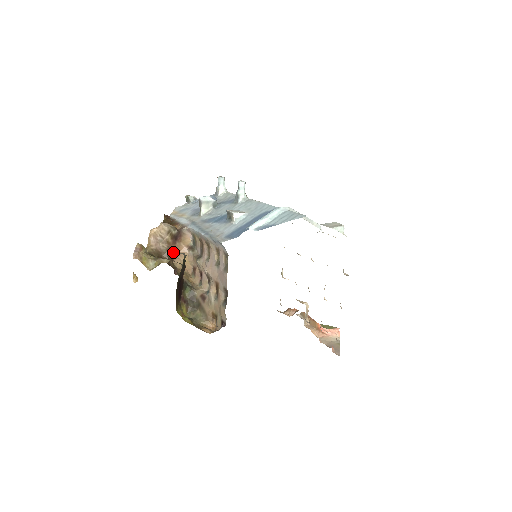
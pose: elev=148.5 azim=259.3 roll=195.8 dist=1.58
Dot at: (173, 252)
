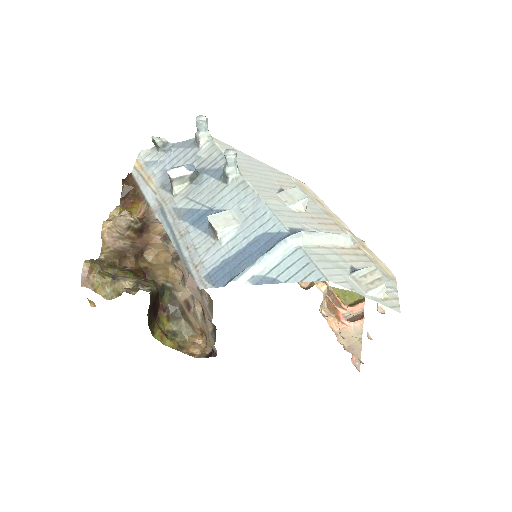
Dot at: (141, 245)
